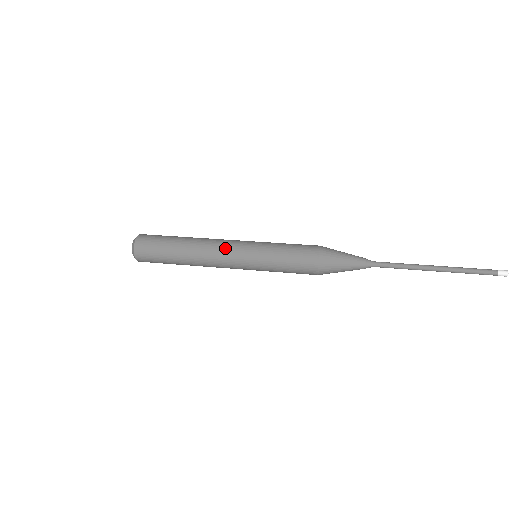
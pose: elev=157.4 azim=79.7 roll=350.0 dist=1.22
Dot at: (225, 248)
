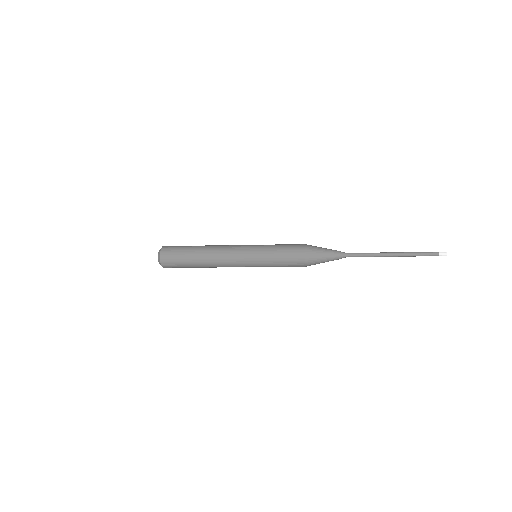
Dot at: (232, 252)
